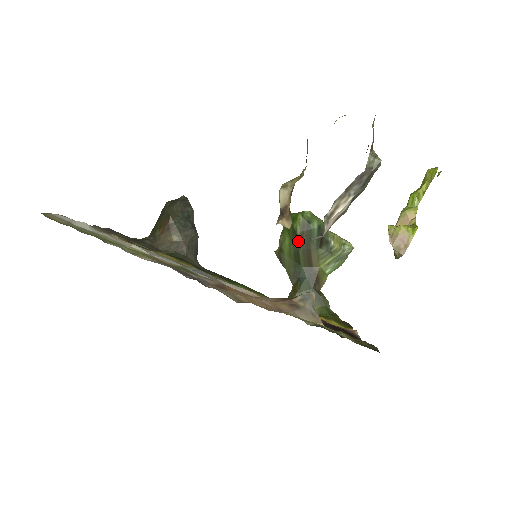
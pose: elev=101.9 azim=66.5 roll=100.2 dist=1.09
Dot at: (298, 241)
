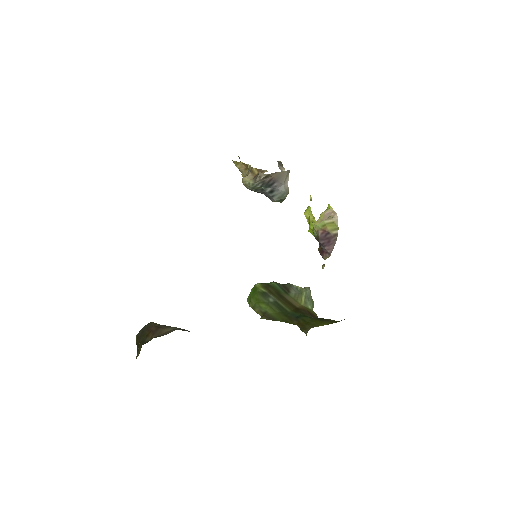
Dot at: (271, 296)
